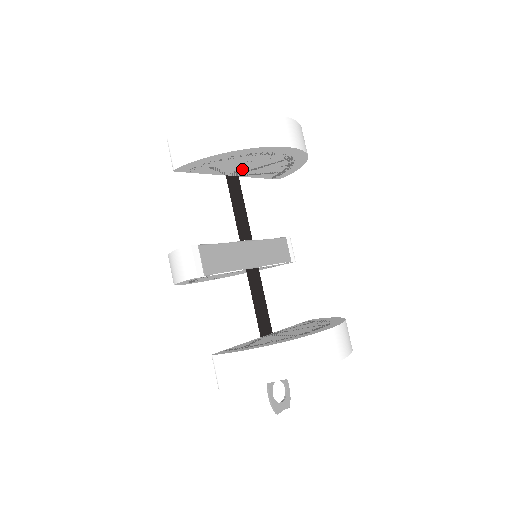
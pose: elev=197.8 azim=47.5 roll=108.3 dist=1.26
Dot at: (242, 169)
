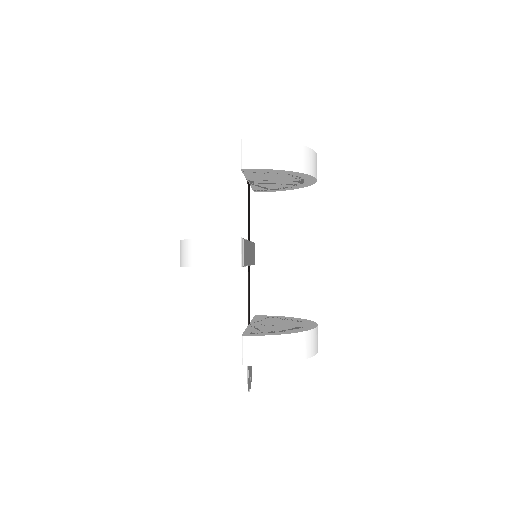
Dot at: (264, 181)
